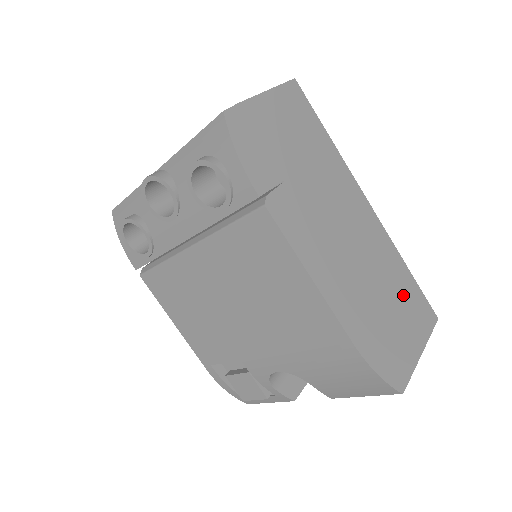
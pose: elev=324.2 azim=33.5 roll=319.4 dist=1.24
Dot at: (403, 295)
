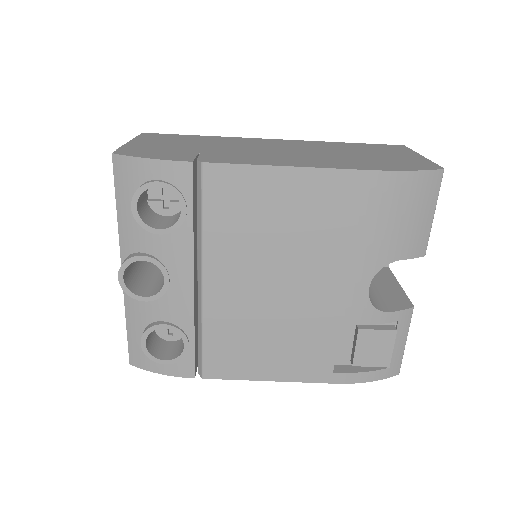
Dot at: (363, 149)
